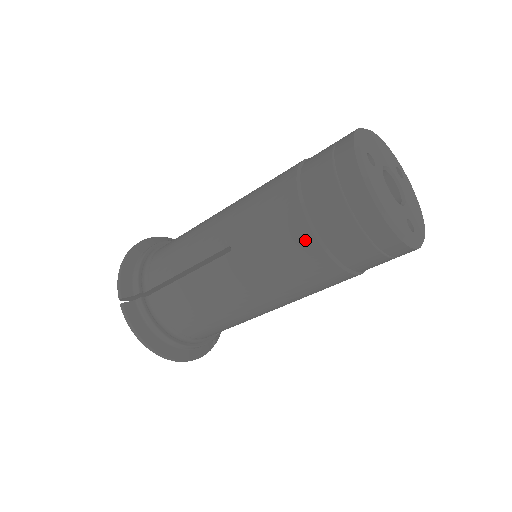
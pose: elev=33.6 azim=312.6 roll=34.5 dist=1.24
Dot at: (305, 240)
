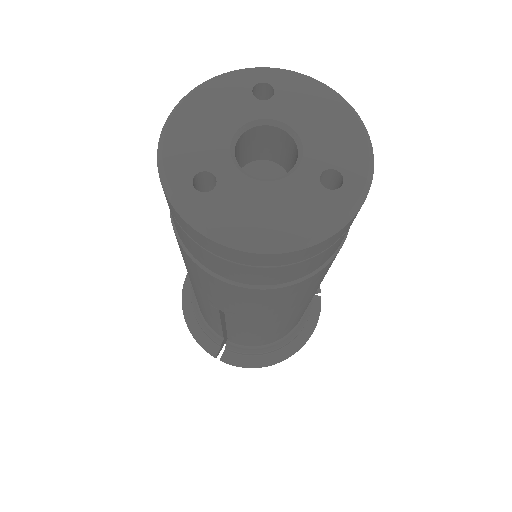
Dot at: (254, 294)
